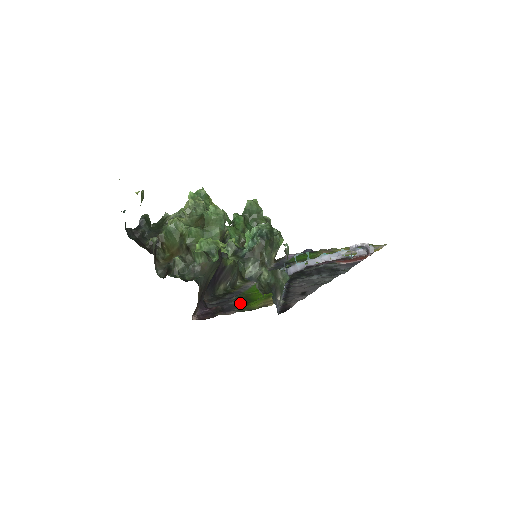
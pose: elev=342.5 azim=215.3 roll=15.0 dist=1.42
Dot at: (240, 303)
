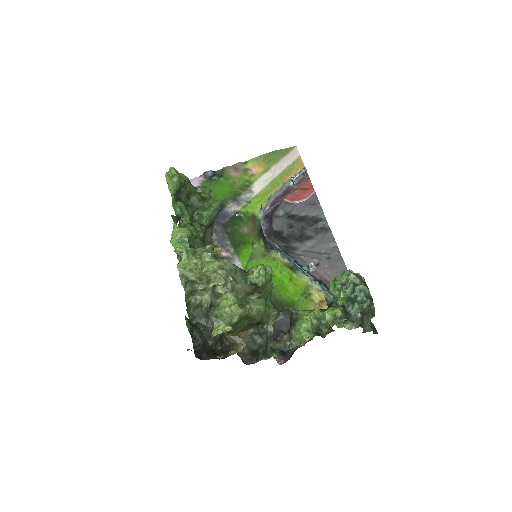
Dot at: (288, 315)
